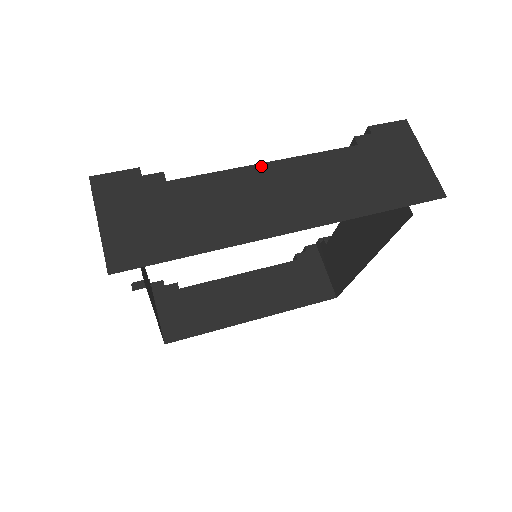
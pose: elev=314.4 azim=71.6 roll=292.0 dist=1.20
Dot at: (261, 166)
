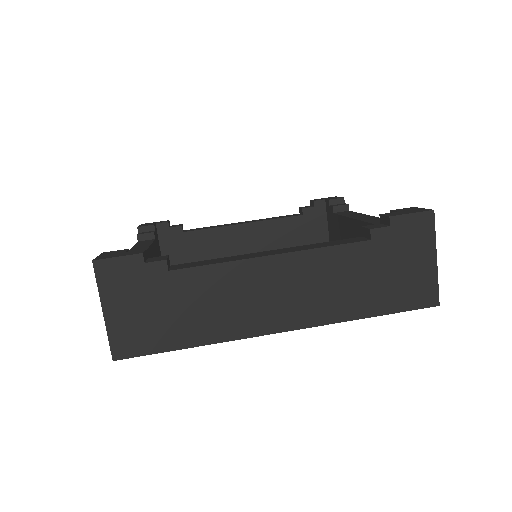
Dot at: (265, 259)
